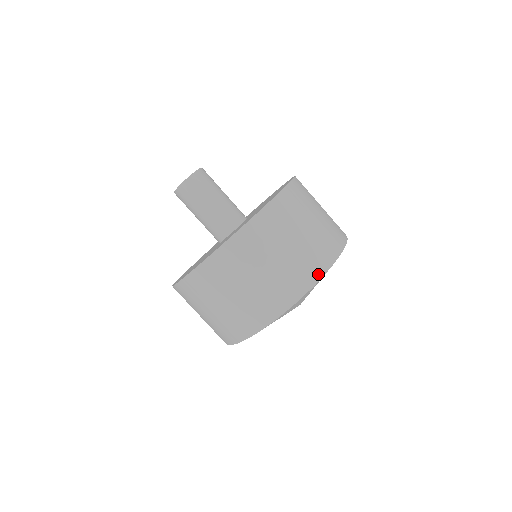
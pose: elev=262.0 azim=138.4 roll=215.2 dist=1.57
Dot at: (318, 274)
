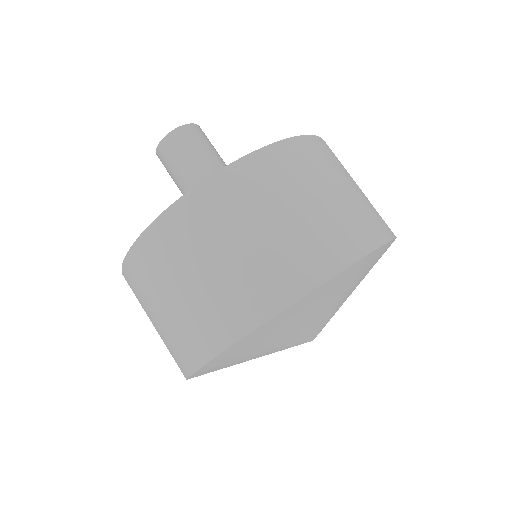
Dot at: (382, 236)
